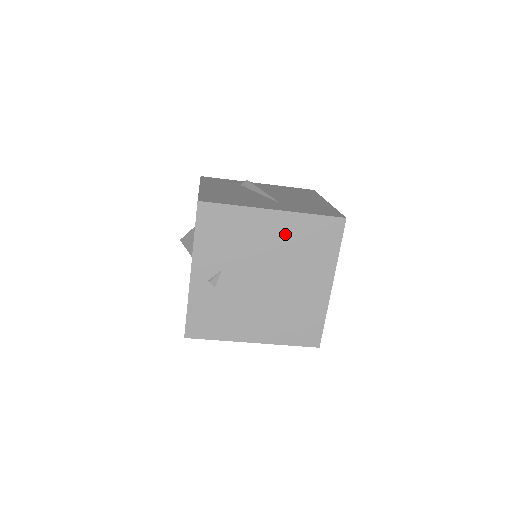
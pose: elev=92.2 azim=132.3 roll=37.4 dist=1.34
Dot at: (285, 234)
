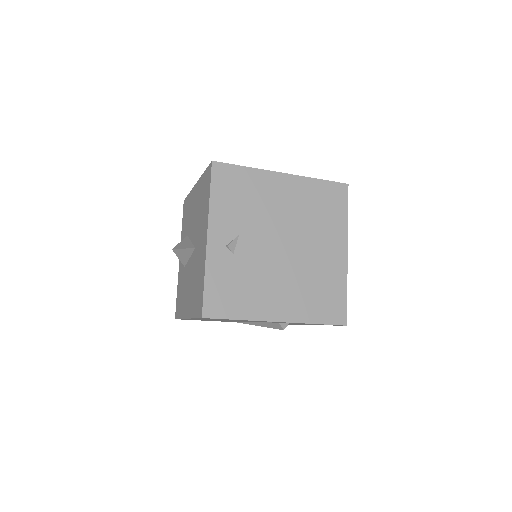
Dot at: (297, 197)
